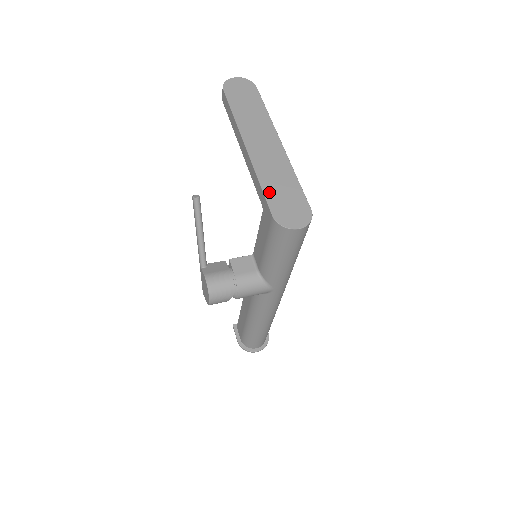
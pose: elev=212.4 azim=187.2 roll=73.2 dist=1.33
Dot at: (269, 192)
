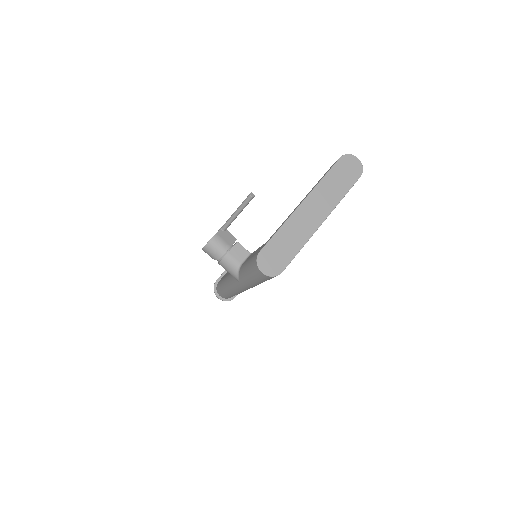
Dot at: (276, 239)
